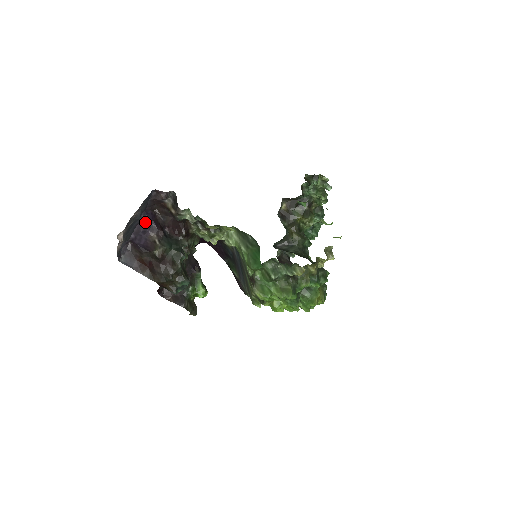
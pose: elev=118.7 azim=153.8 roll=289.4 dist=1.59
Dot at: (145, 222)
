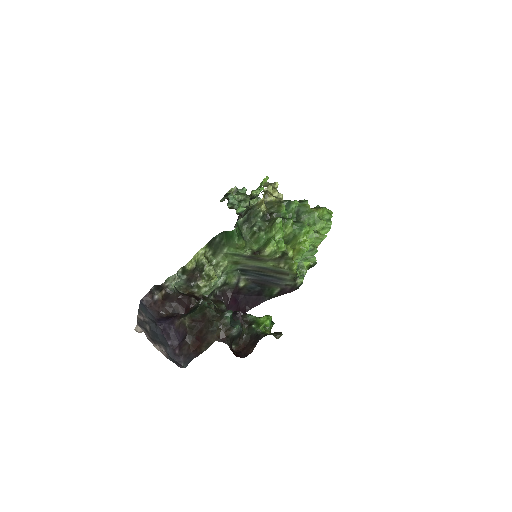
Dot at: (164, 325)
